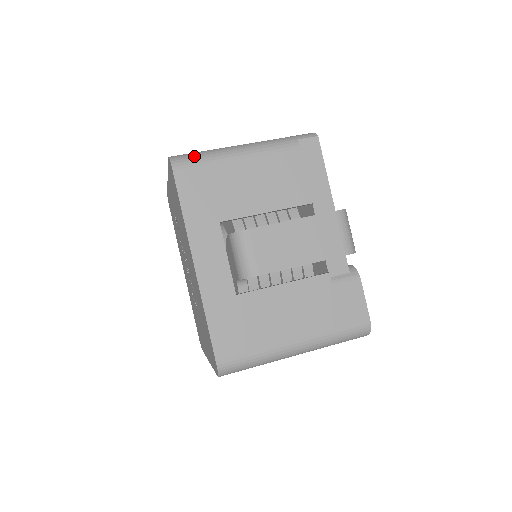
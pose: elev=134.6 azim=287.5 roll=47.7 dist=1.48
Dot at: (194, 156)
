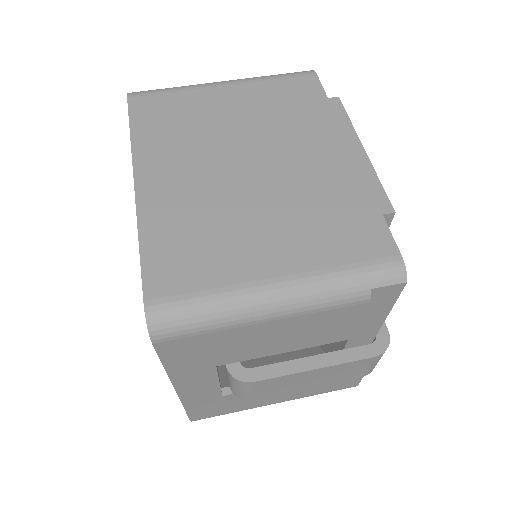
Dot at: (190, 321)
